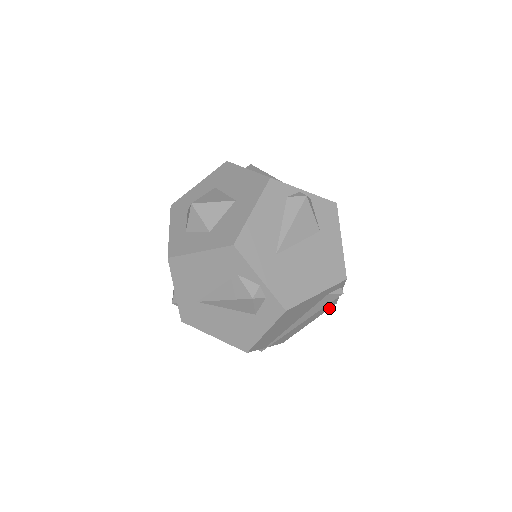
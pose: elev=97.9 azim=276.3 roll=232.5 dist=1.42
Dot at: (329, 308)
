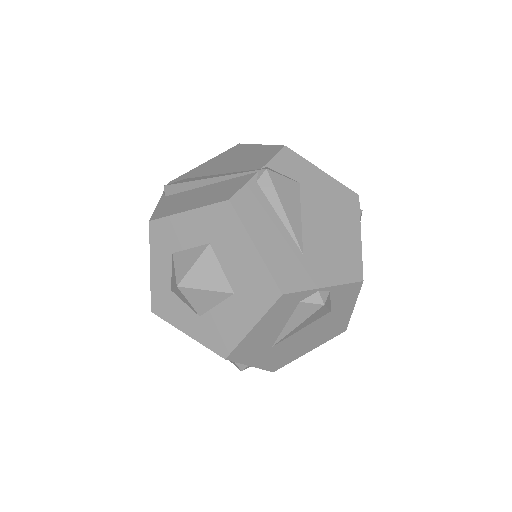
Dot at: occluded
